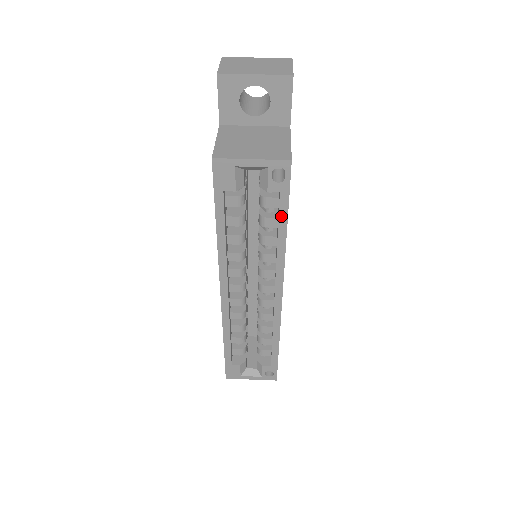
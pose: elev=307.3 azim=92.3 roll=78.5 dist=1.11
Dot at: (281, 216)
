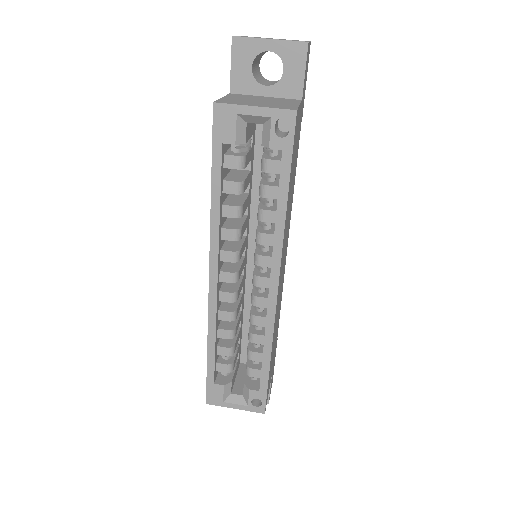
Dot at: (282, 181)
